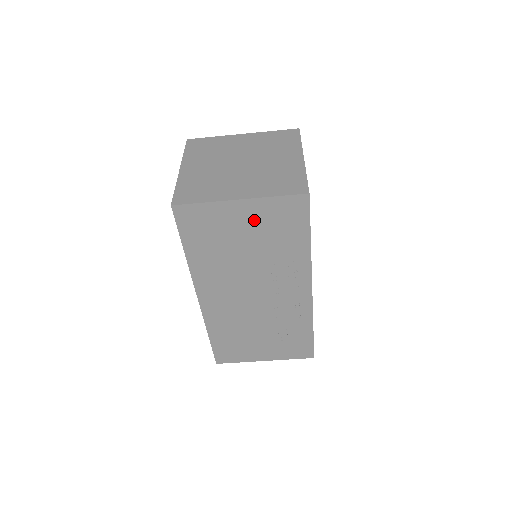
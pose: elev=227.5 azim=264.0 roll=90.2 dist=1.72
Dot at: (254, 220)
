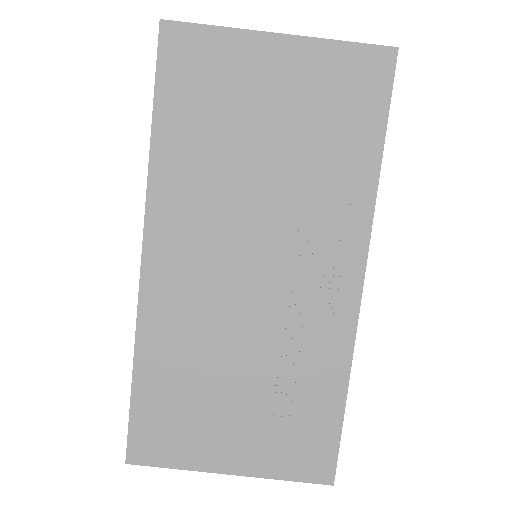
Dot at: (294, 85)
